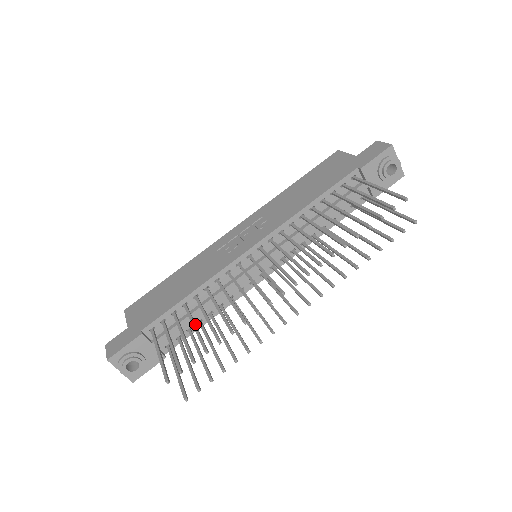
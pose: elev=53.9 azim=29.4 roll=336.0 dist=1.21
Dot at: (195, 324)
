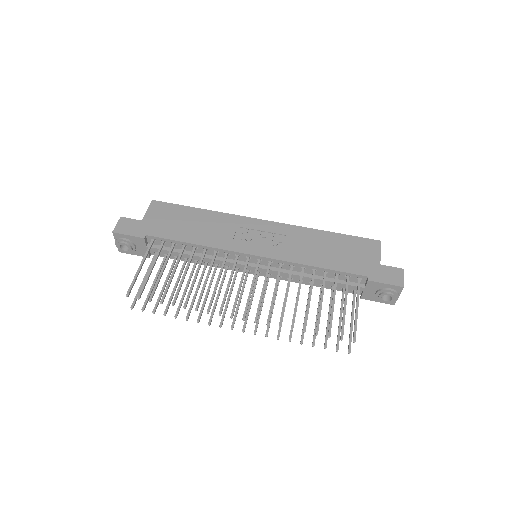
Dot at: (175, 271)
